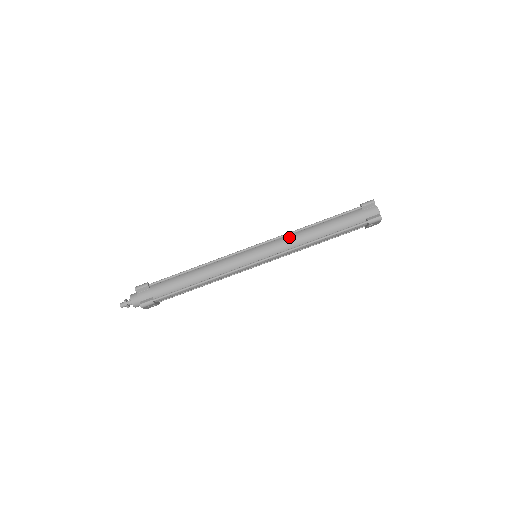
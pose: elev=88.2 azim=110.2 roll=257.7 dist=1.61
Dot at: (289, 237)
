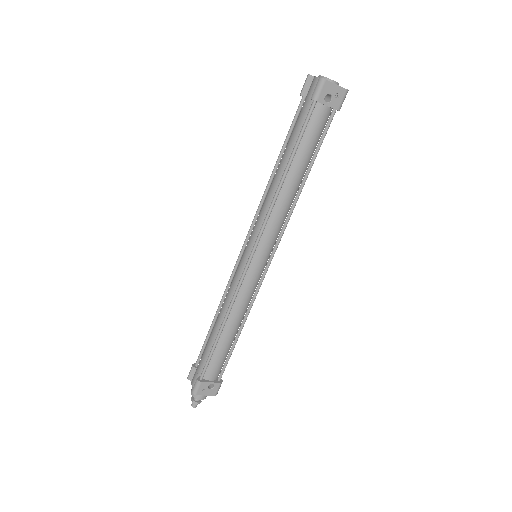
Dot at: (262, 205)
